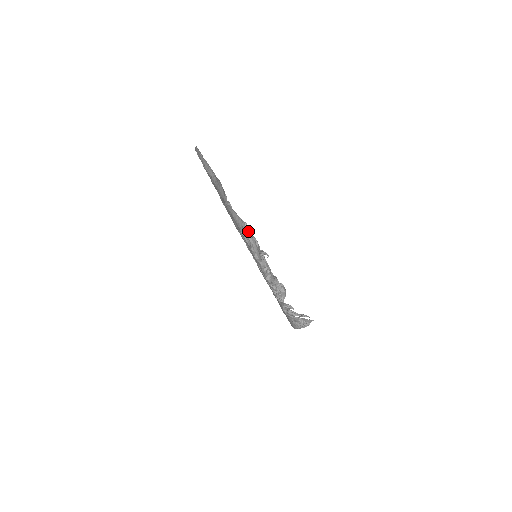
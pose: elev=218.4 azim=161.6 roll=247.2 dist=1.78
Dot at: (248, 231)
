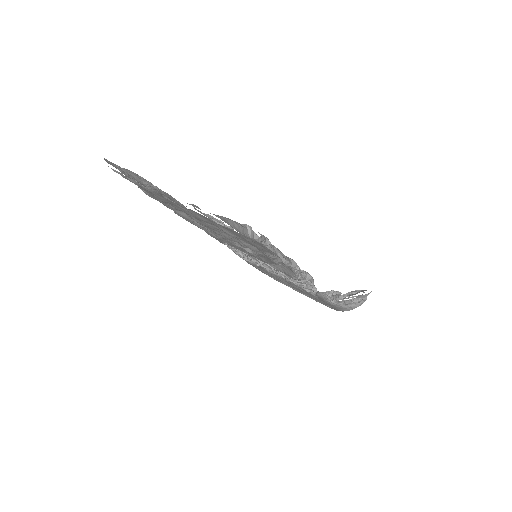
Dot at: (254, 234)
